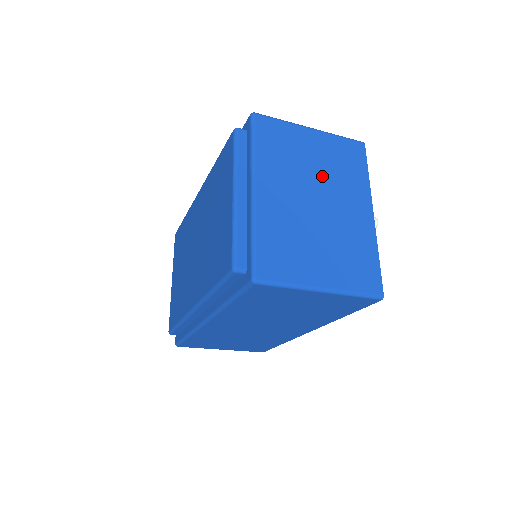
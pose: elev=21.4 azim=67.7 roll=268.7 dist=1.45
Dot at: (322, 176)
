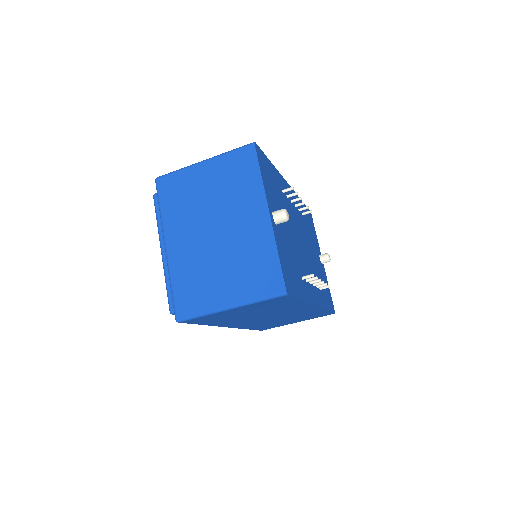
Dot at: (217, 203)
